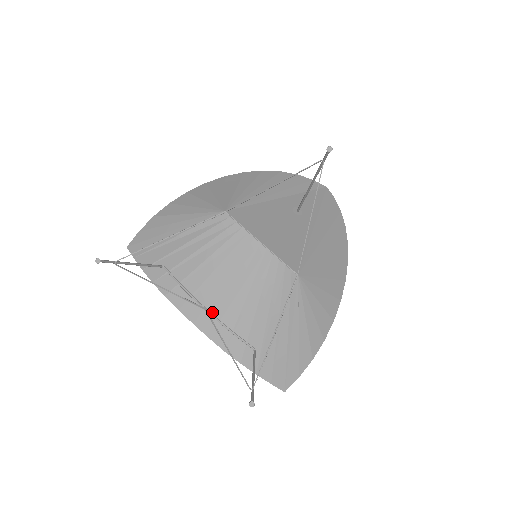
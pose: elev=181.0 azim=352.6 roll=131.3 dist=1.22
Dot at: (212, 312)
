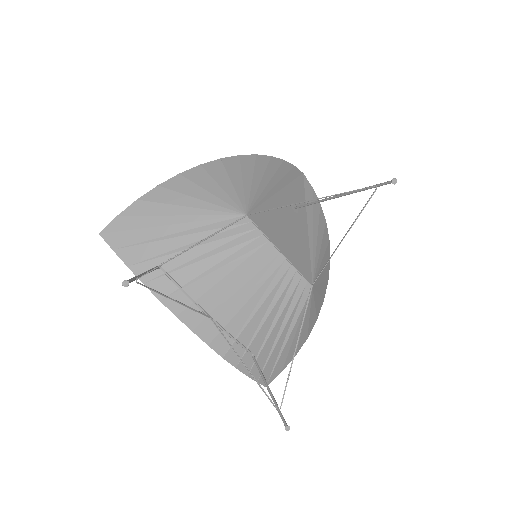
Dot at: (216, 320)
